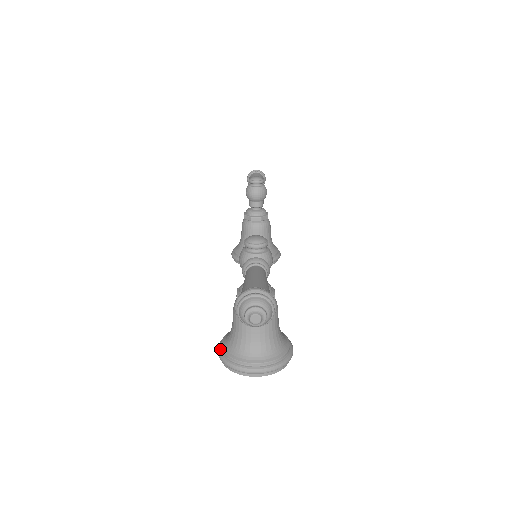
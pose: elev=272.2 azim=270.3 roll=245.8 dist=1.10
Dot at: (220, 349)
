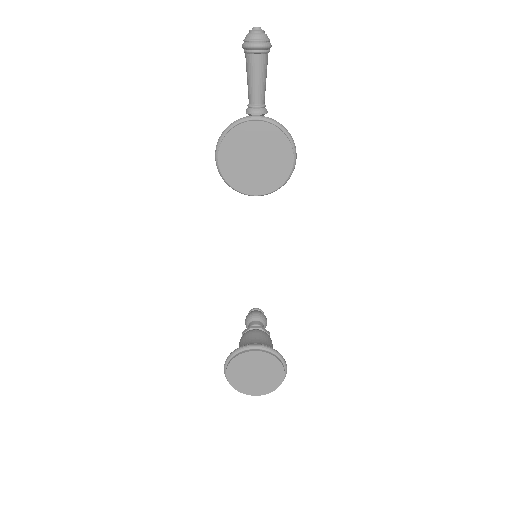
Dot at: (218, 149)
